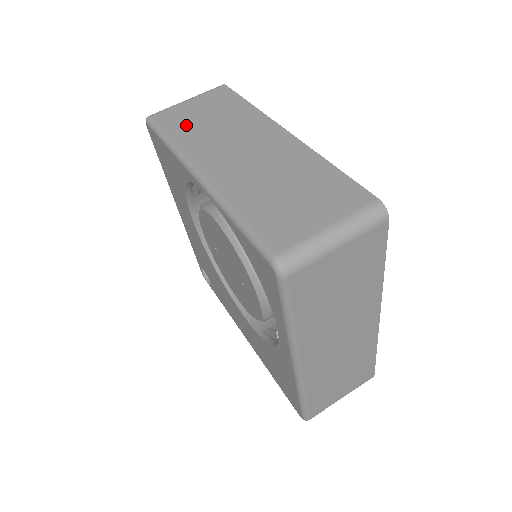
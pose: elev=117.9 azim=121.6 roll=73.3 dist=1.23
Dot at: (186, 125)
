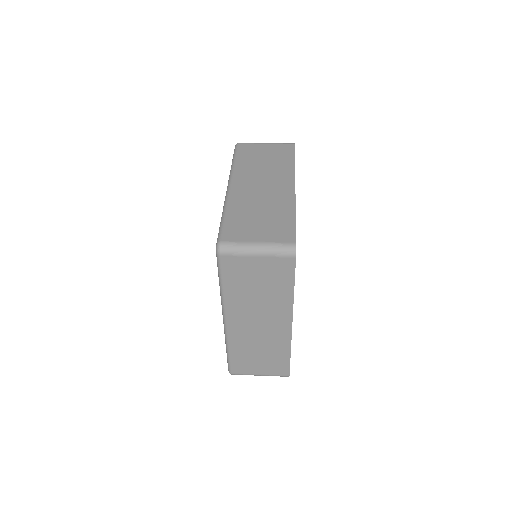
Dot at: (250, 157)
